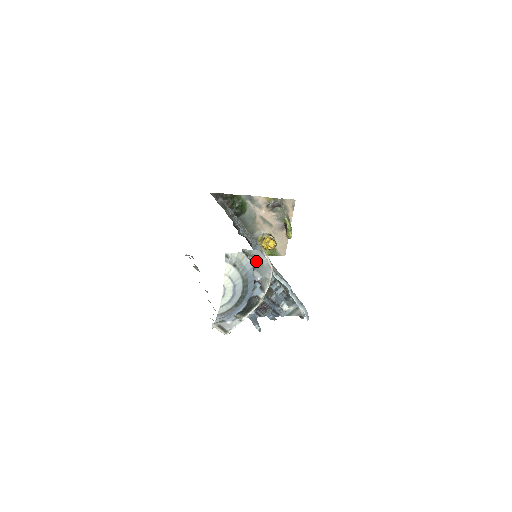
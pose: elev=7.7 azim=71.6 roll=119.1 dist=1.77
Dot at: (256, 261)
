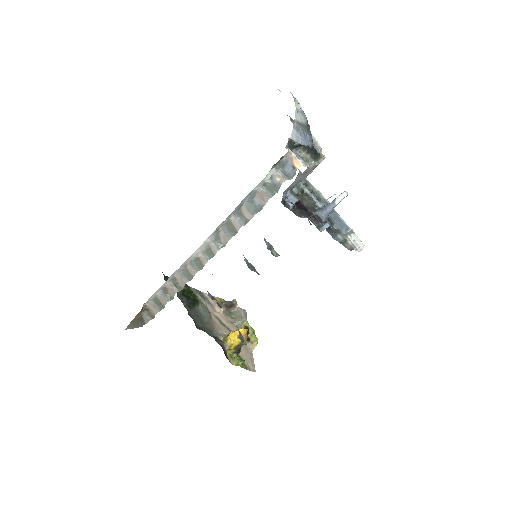
Dot at: occluded
